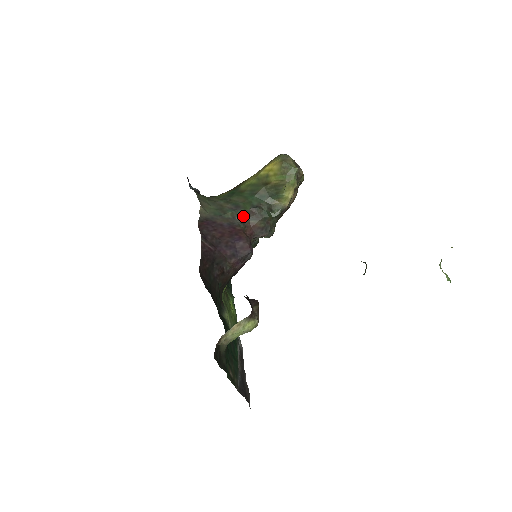
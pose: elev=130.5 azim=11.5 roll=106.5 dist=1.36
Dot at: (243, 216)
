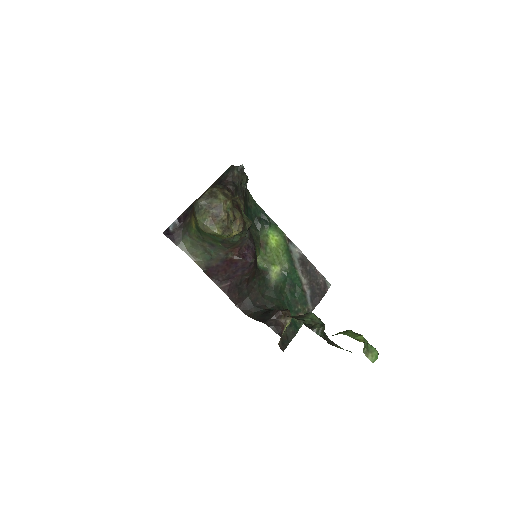
Dot at: (223, 250)
